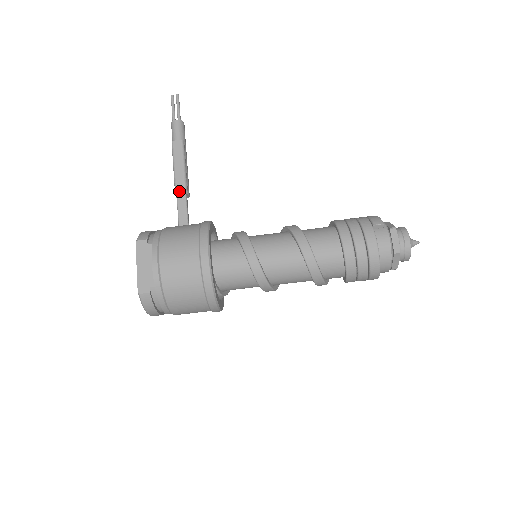
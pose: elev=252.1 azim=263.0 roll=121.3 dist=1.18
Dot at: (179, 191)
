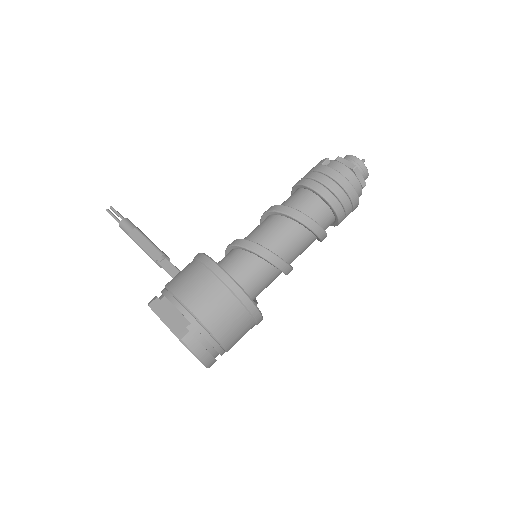
Dot at: (159, 259)
